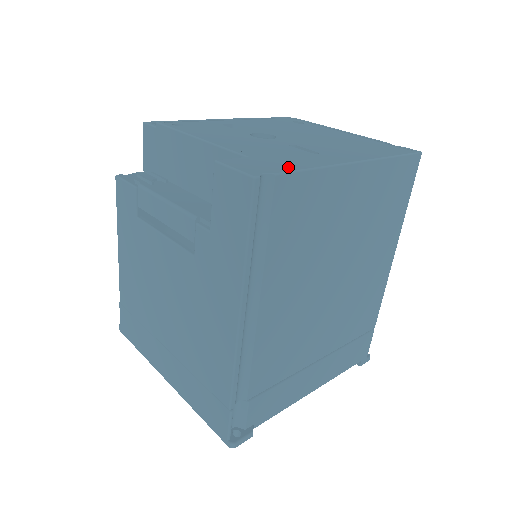
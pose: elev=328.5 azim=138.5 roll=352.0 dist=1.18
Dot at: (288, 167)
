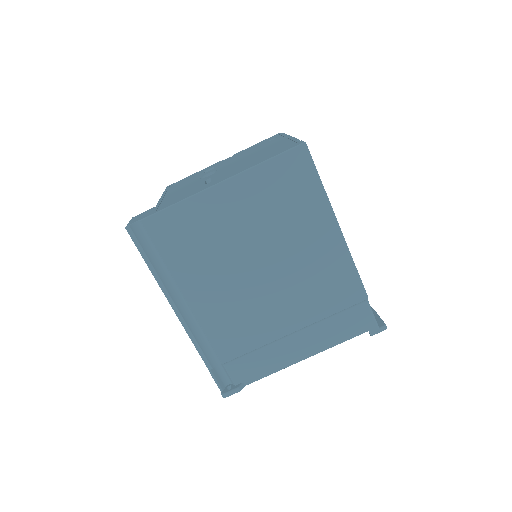
Dot at: (160, 209)
